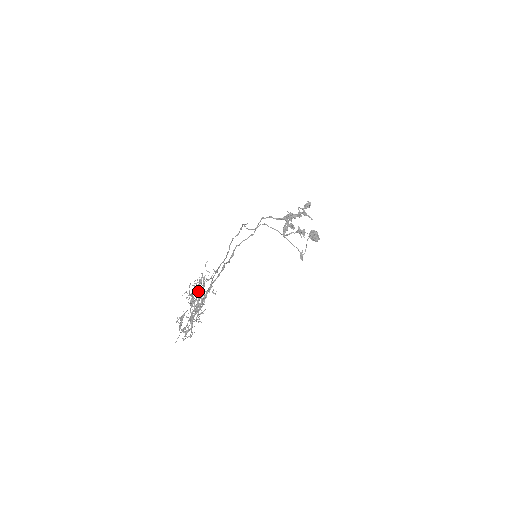
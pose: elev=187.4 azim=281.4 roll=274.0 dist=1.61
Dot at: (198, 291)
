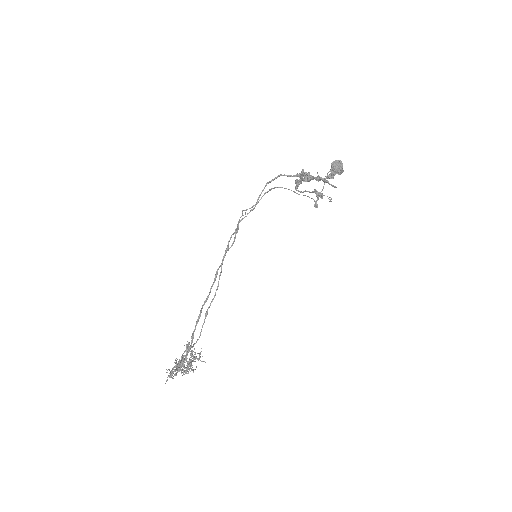
Dot at: (186, 353)
